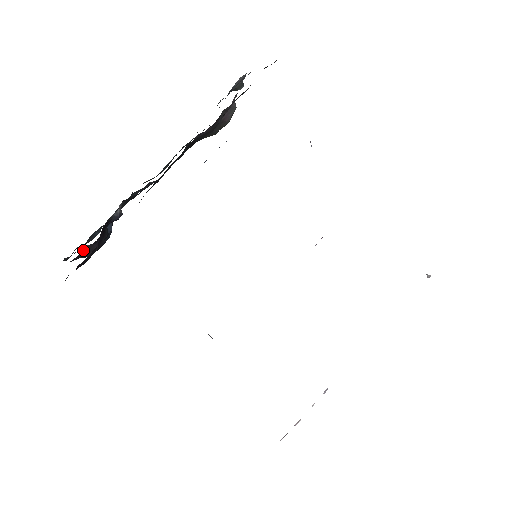
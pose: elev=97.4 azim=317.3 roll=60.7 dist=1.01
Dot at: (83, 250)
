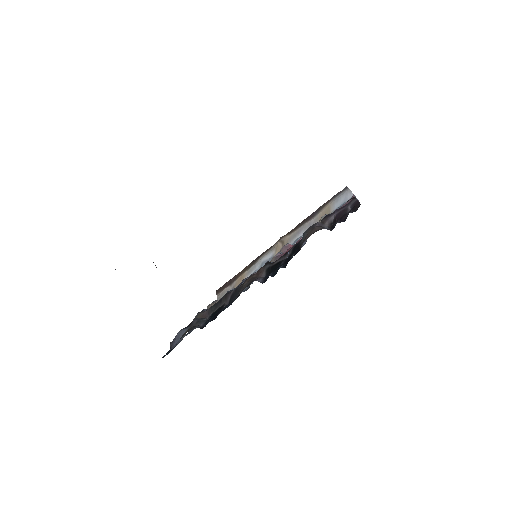
Dot at: occluded
